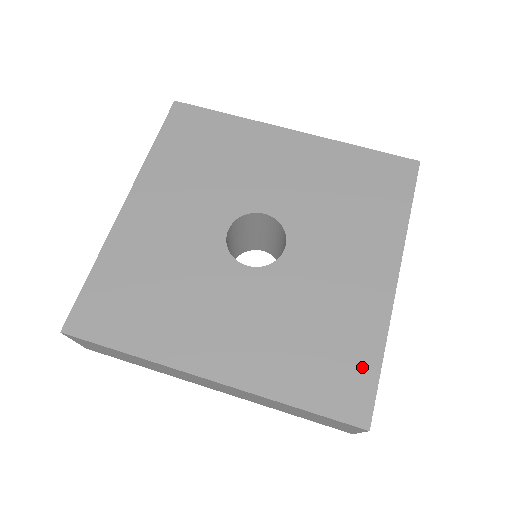
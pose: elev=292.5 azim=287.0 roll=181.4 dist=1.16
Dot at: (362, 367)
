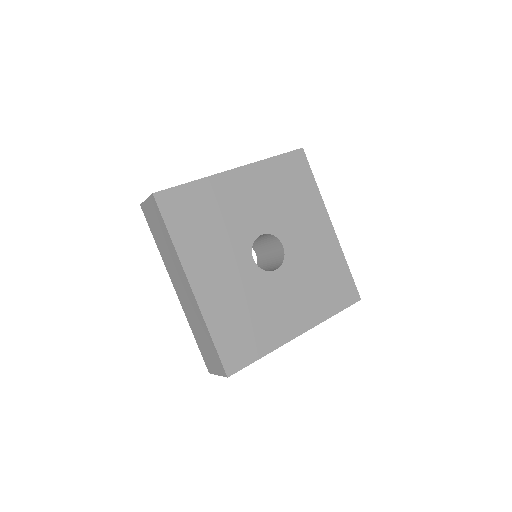
Dot at: (251, 351)
